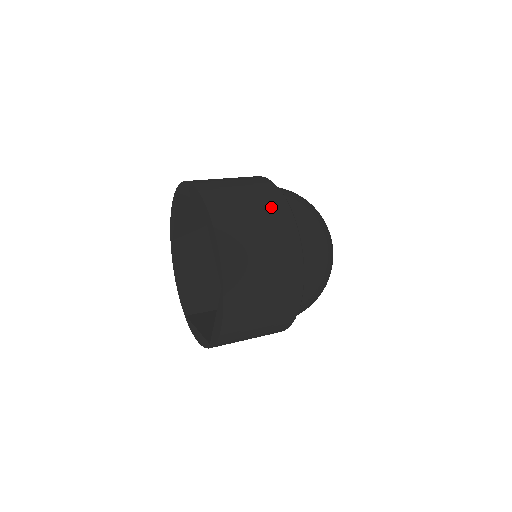
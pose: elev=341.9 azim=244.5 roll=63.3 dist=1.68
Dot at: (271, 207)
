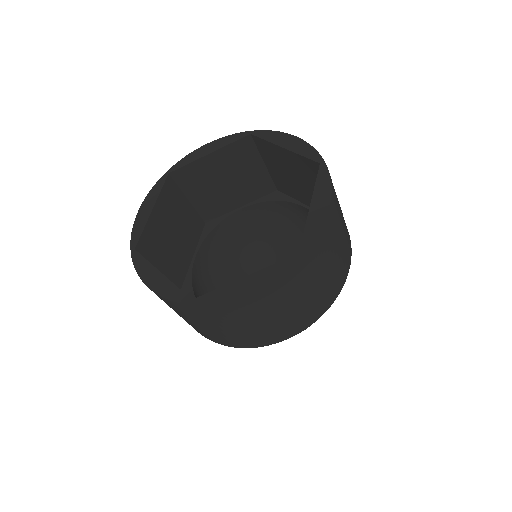
Dot at: occluded
